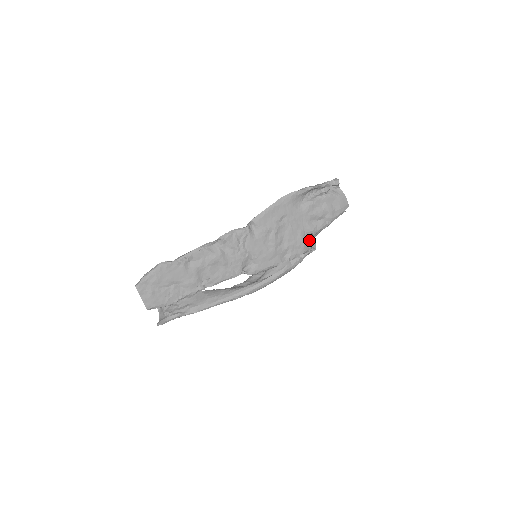
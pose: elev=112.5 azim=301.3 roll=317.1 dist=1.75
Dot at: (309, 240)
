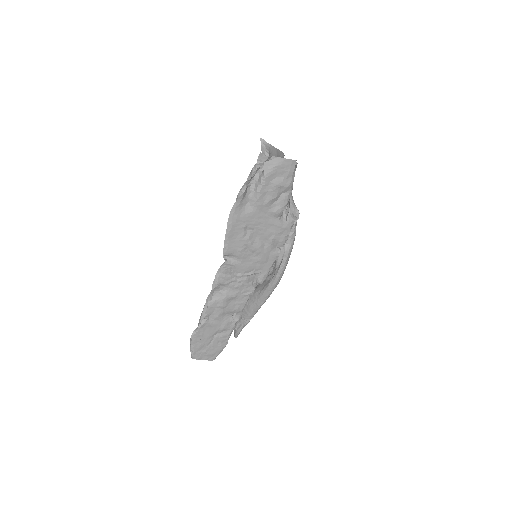
Dot at: (286, 216)
